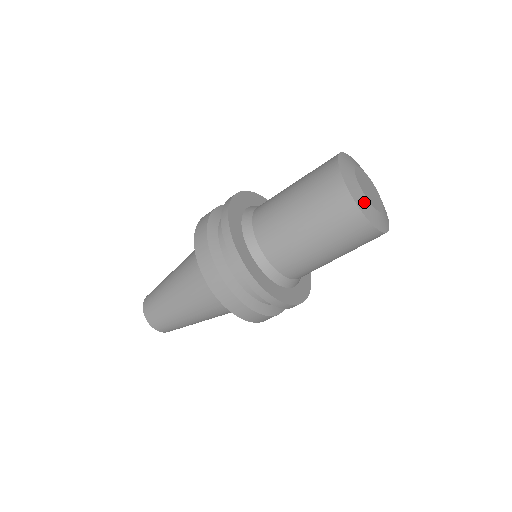
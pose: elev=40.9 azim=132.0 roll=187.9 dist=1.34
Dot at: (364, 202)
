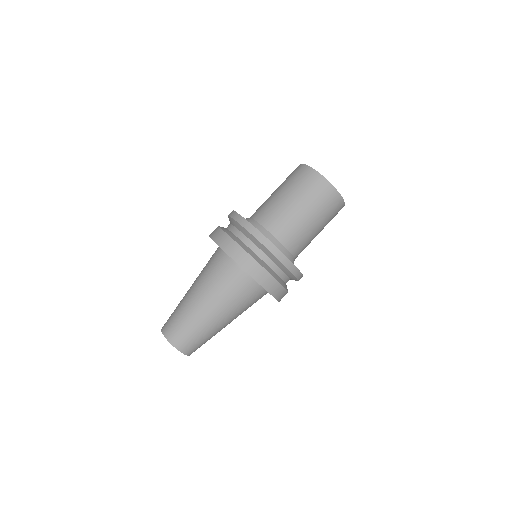
Dot at: occluded
